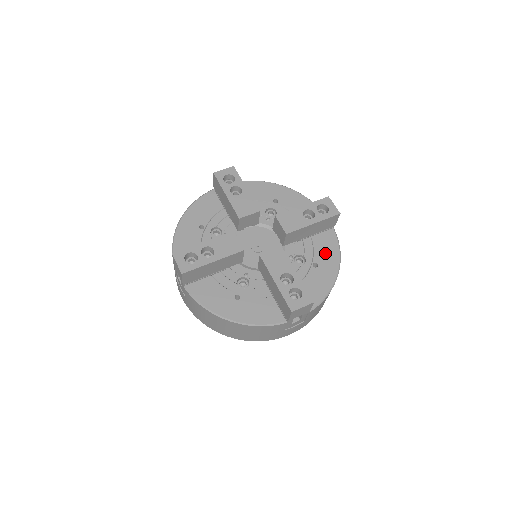
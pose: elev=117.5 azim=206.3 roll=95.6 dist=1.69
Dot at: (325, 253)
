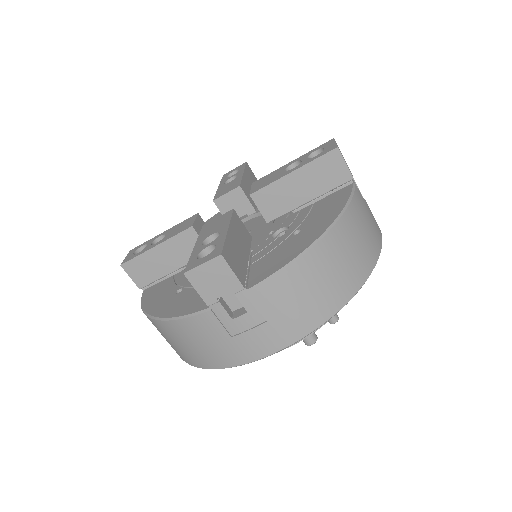
Dot at: (321, 214)
